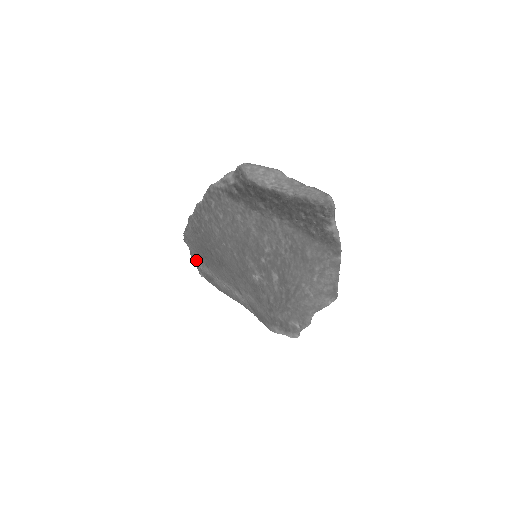
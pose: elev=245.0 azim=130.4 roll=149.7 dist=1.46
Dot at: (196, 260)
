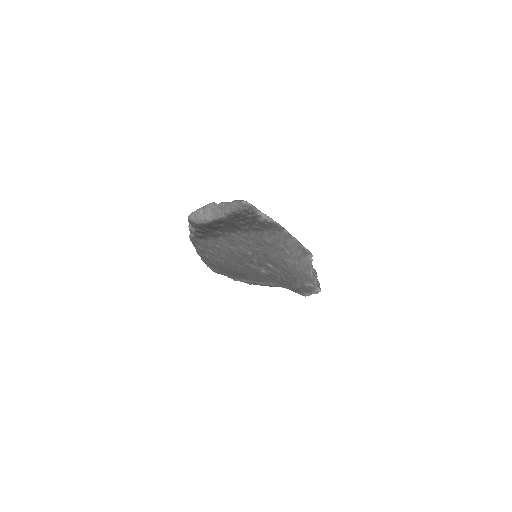
Dot at: (235, 279)
